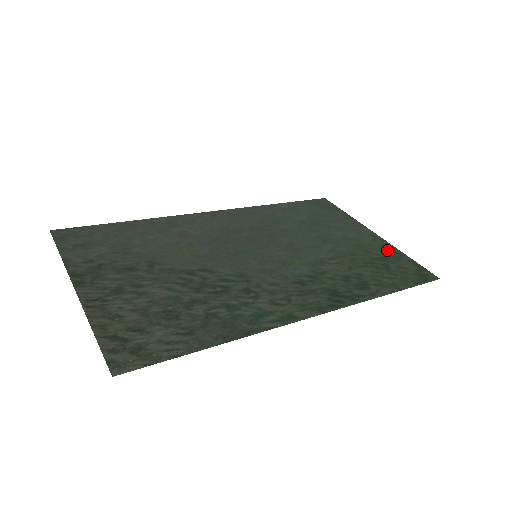
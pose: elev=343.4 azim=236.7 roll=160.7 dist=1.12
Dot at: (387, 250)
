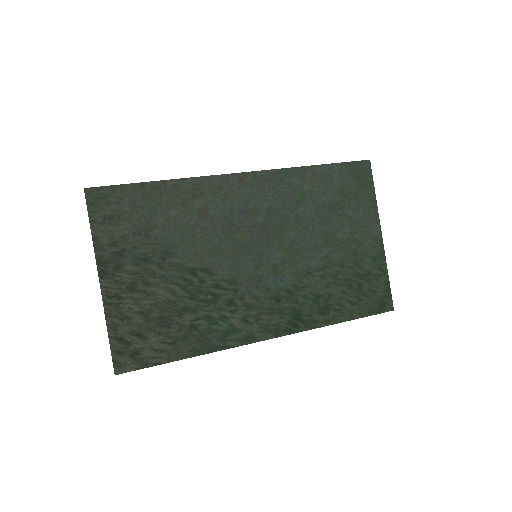
Dot at: (376, 264)
